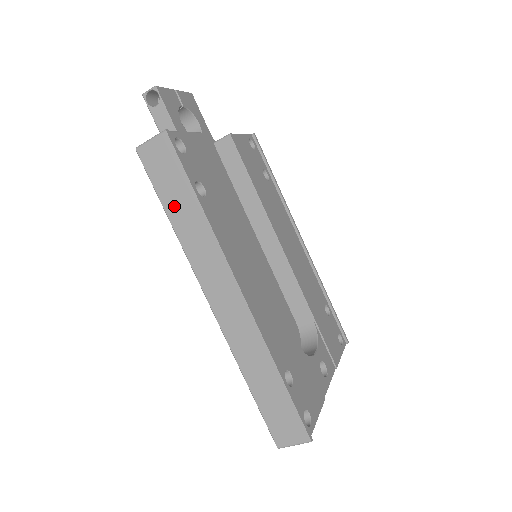
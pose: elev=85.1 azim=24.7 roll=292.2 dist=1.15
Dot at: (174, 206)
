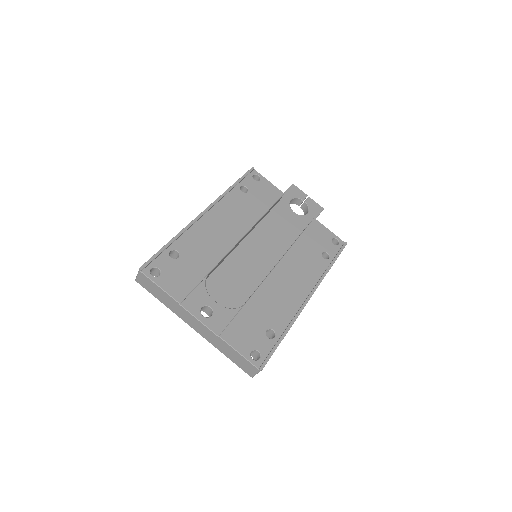
Dot at: occluded
